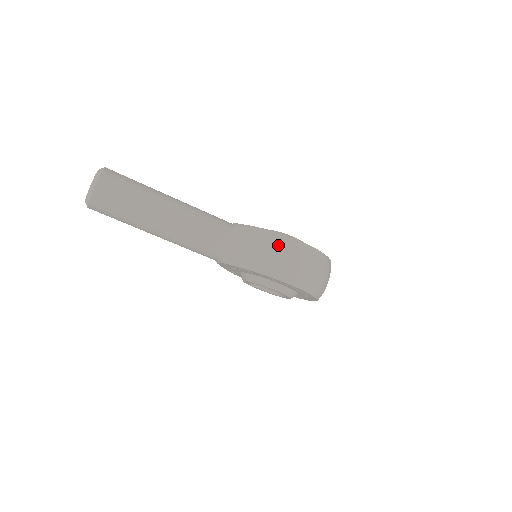
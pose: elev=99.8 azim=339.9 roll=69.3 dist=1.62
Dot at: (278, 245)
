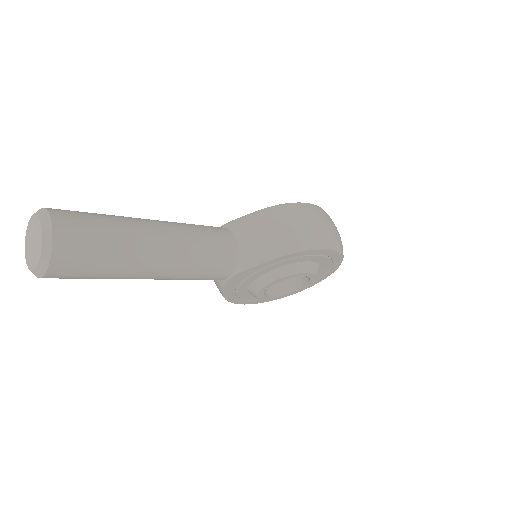
Dot at: (294, 214)
